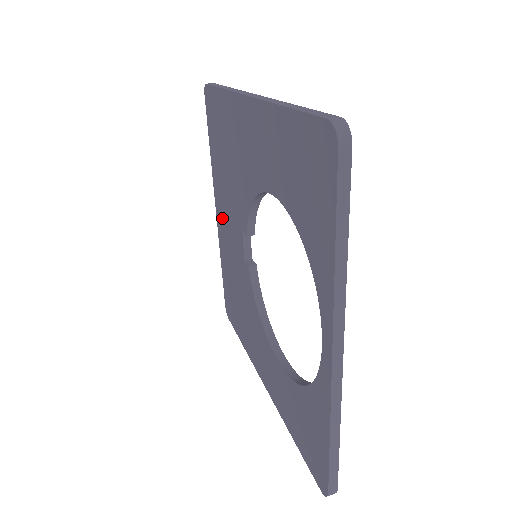
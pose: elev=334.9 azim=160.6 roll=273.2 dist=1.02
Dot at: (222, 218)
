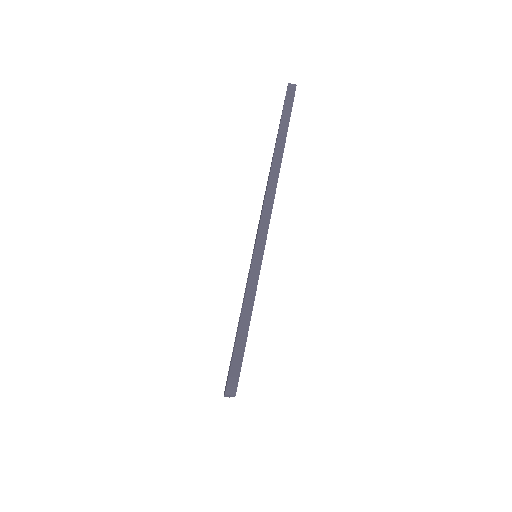
Dot at: occluded
